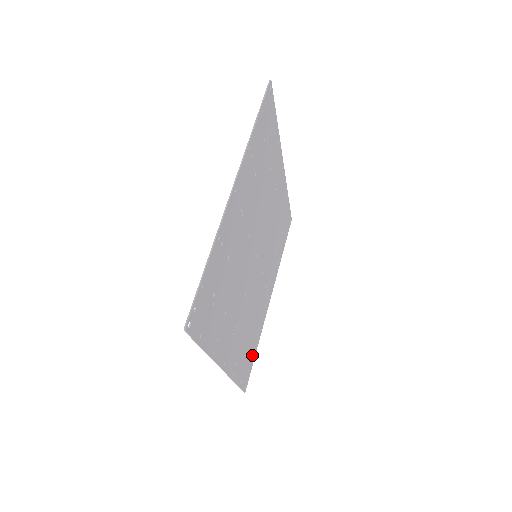
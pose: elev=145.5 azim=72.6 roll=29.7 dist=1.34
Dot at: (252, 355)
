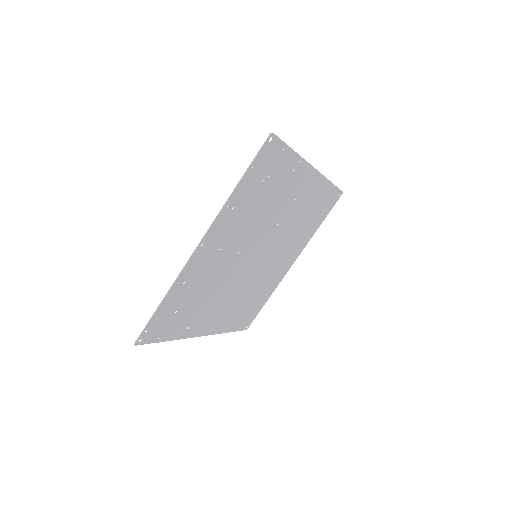
Dot at: (258, 307)
